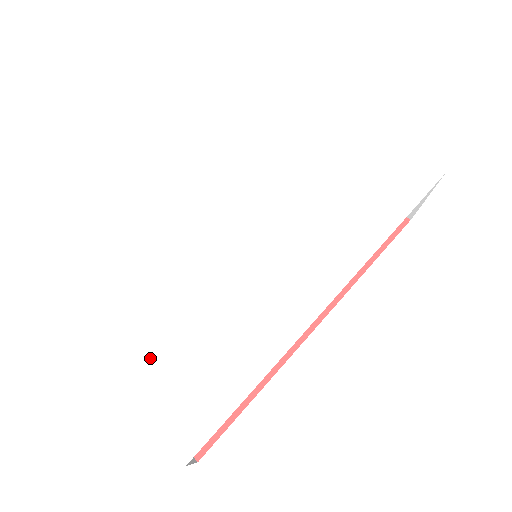
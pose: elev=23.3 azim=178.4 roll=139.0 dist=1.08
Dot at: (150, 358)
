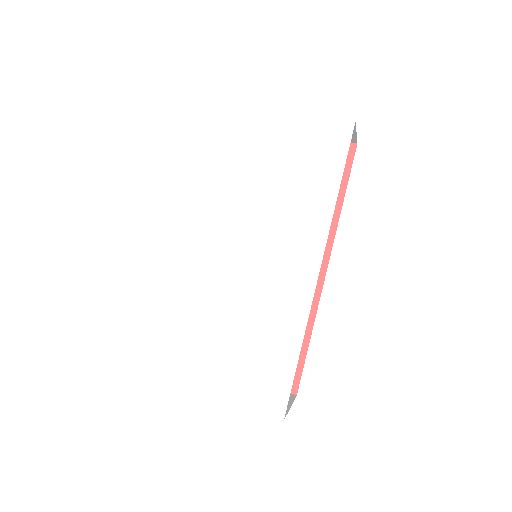
Dot at: (229, 372)
